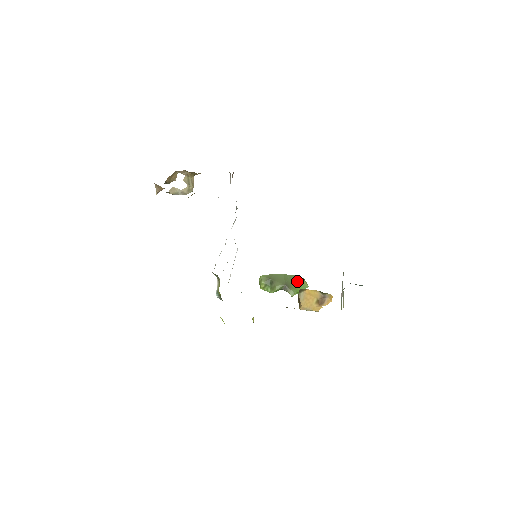
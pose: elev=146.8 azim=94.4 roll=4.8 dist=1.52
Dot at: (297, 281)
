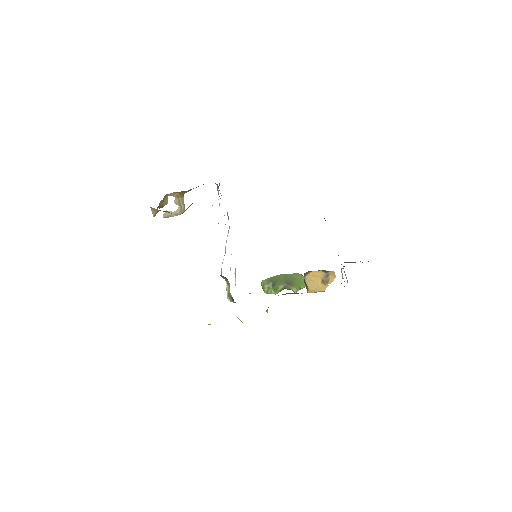
Dot at: (297, 278)
